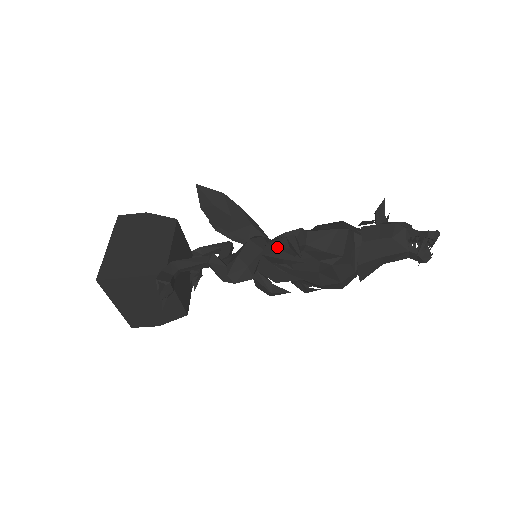
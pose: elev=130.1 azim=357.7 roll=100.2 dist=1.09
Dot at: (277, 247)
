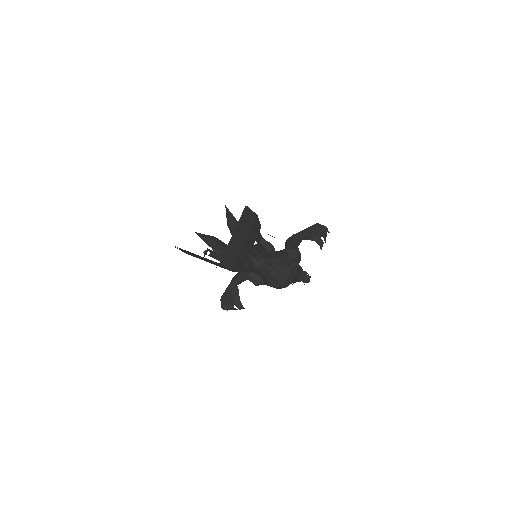
Dot at: occluded
